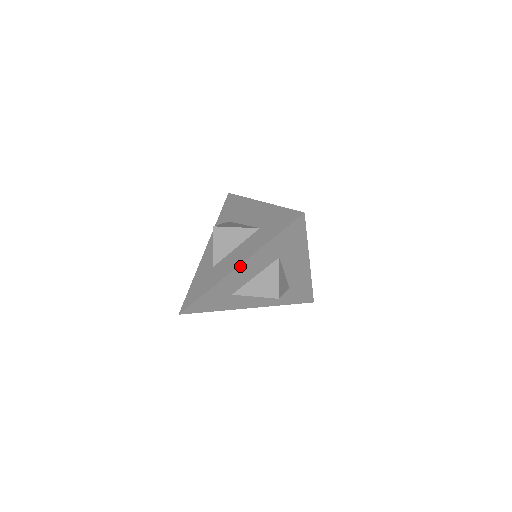
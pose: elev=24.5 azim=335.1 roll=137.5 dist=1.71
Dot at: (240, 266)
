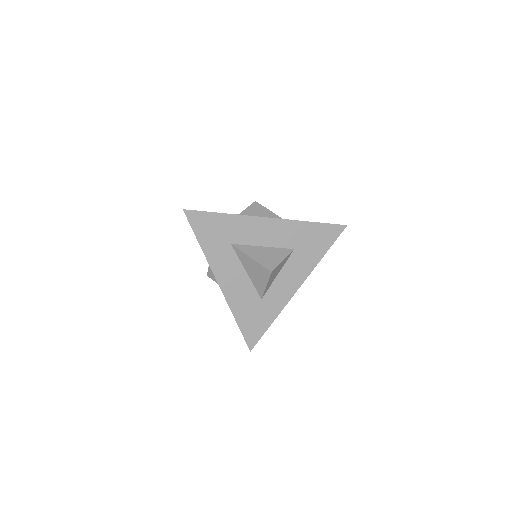
Dot at: (270, 220)
